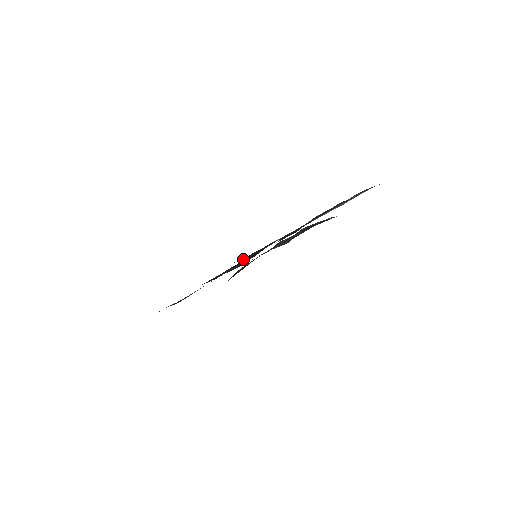
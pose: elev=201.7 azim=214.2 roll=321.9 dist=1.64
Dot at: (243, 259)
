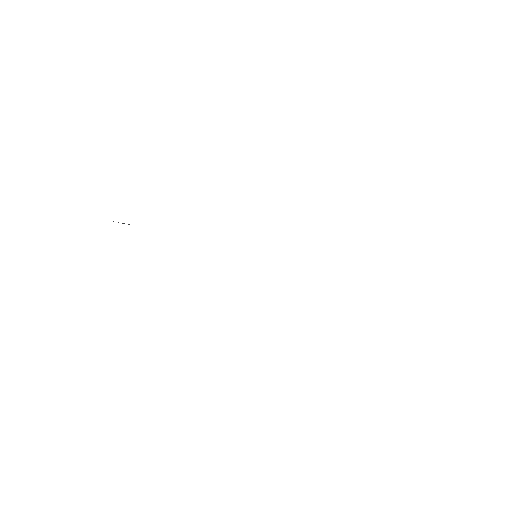
Dot at: occluded
